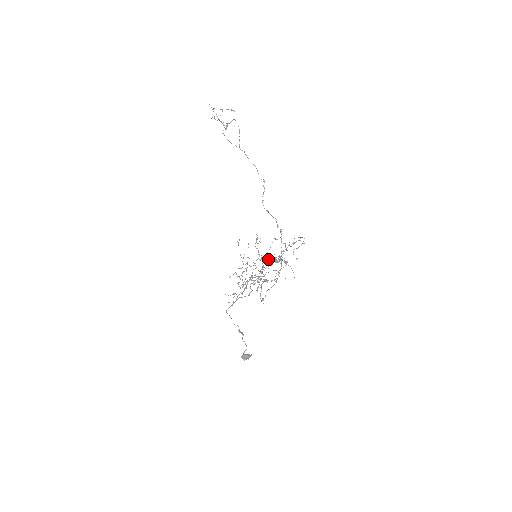
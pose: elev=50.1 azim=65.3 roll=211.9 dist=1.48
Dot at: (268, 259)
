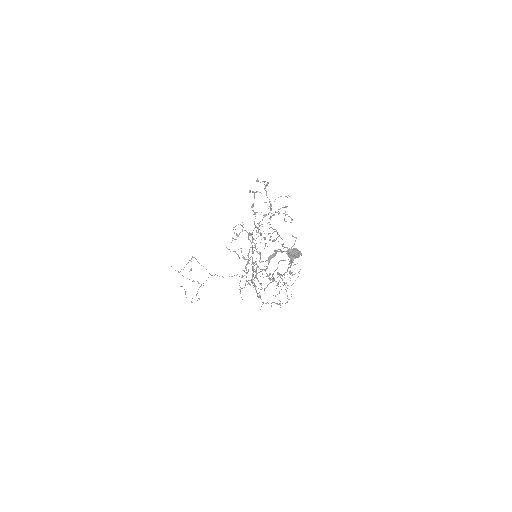
Dot at: (277, 272)
